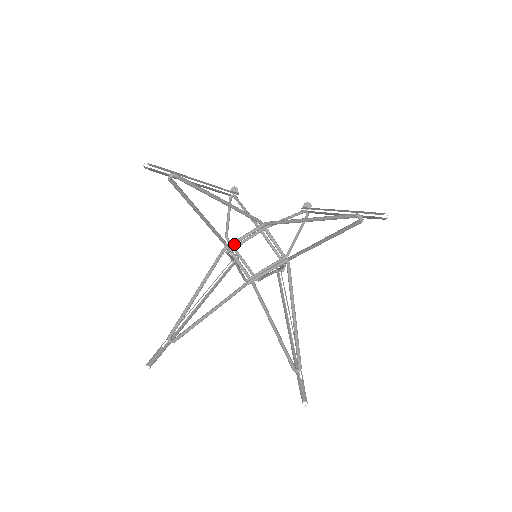
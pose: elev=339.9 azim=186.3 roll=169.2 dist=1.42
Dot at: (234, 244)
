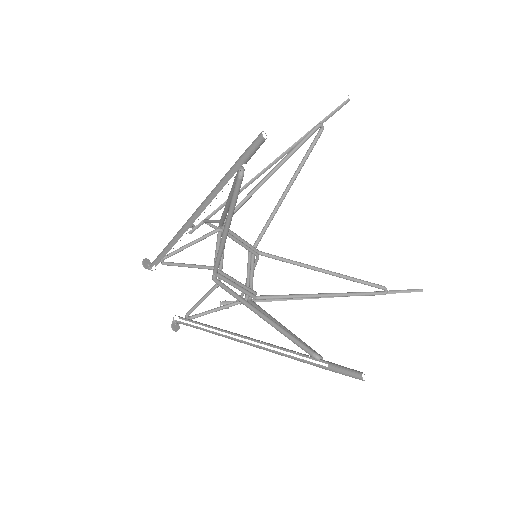
Dot at: (231, 232)
